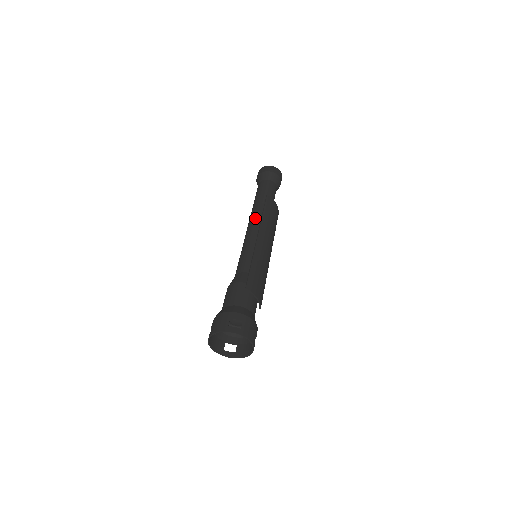
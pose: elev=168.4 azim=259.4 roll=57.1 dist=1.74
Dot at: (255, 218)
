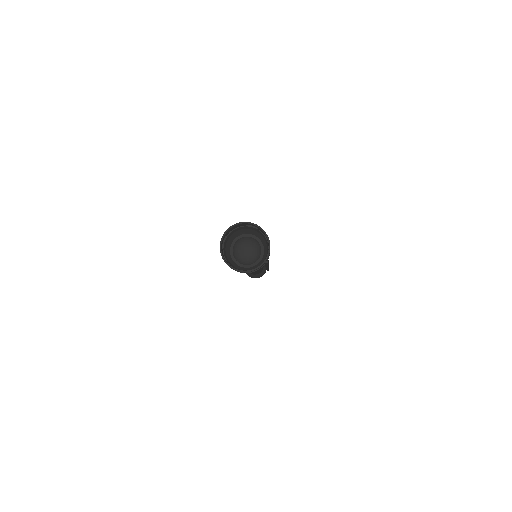
Dot at: occluded
